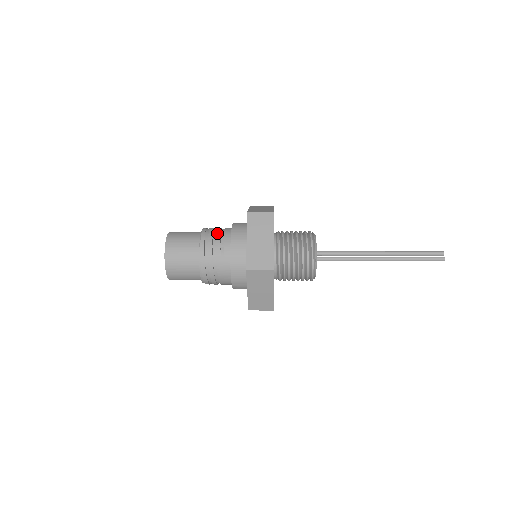
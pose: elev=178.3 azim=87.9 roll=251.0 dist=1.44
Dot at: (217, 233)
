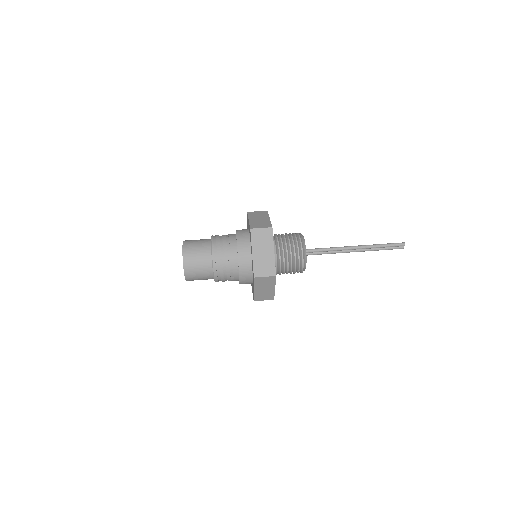
Dot at: (226, 268)
